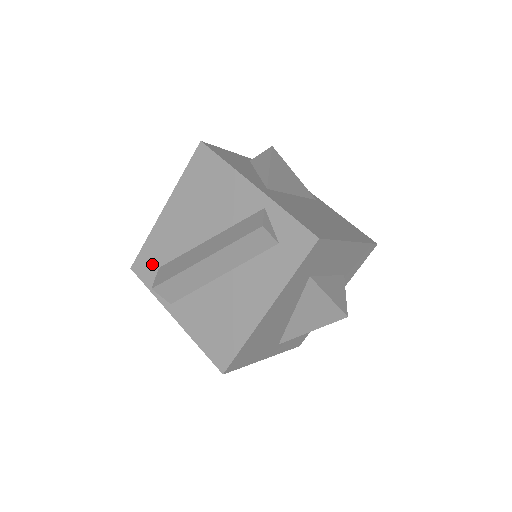
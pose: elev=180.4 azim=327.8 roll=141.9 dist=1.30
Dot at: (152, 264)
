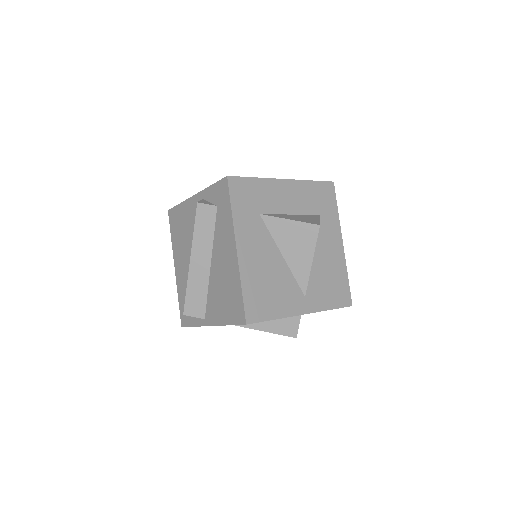
Dot at: occluded
